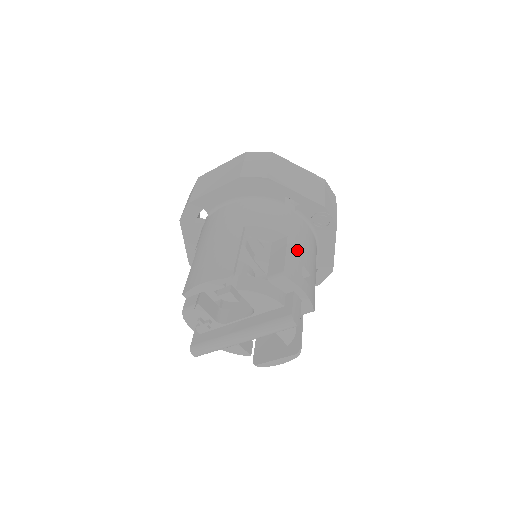
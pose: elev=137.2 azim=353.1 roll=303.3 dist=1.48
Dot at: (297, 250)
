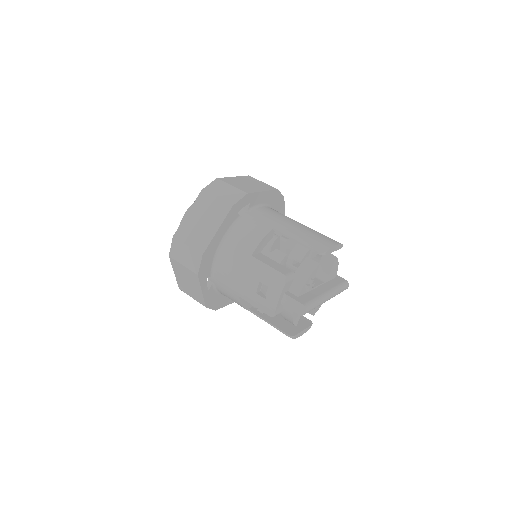
Dot at: occluded
